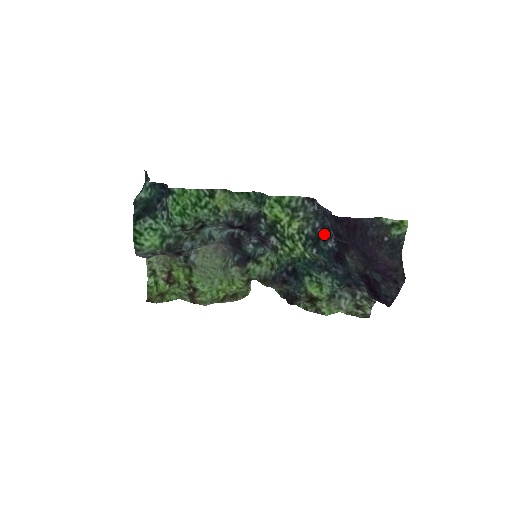
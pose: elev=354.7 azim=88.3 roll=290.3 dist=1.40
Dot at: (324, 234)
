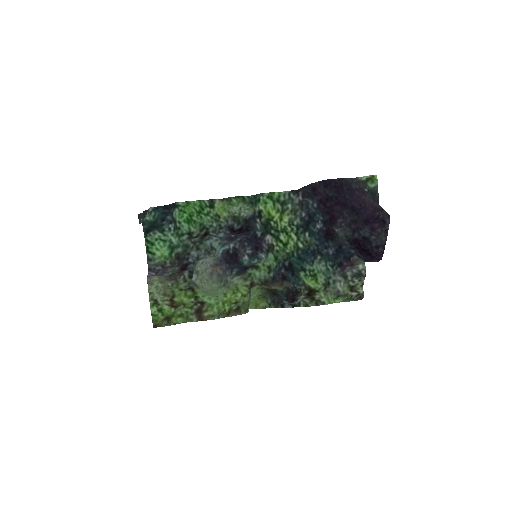
Dot at: (311, 220)
